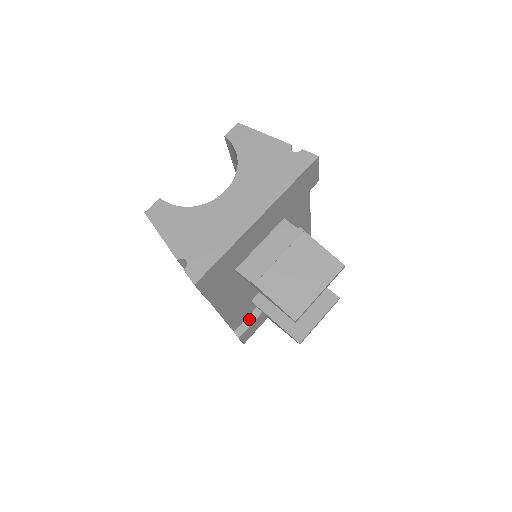
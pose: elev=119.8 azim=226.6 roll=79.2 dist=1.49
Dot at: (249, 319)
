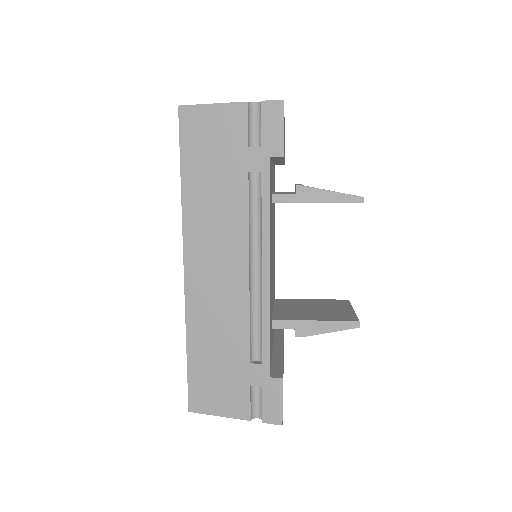
Dot at: (275, 365)
